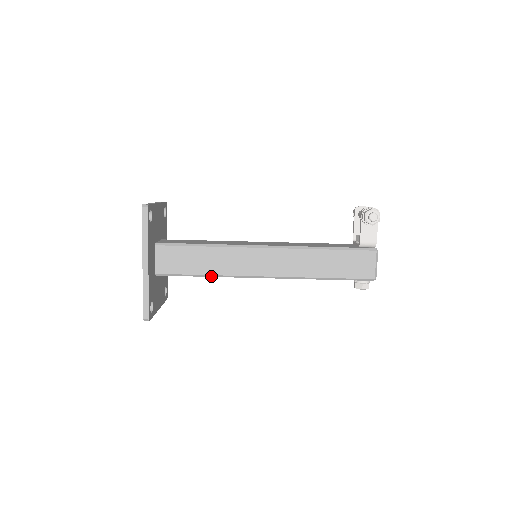
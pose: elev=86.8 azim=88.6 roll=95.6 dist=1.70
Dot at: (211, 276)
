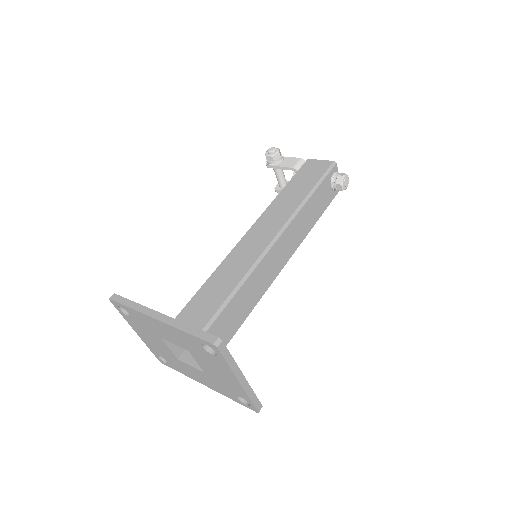
Dot at: (238, 288)
